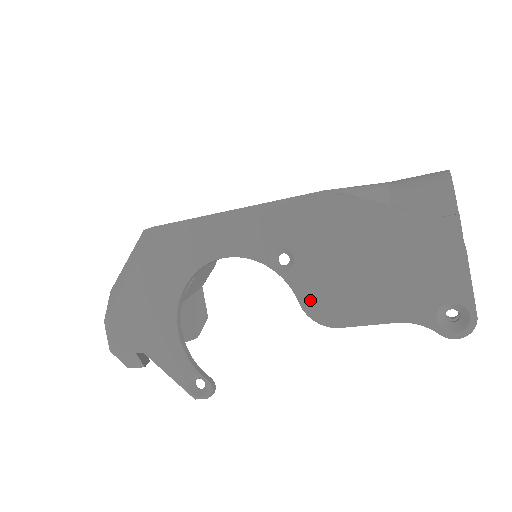
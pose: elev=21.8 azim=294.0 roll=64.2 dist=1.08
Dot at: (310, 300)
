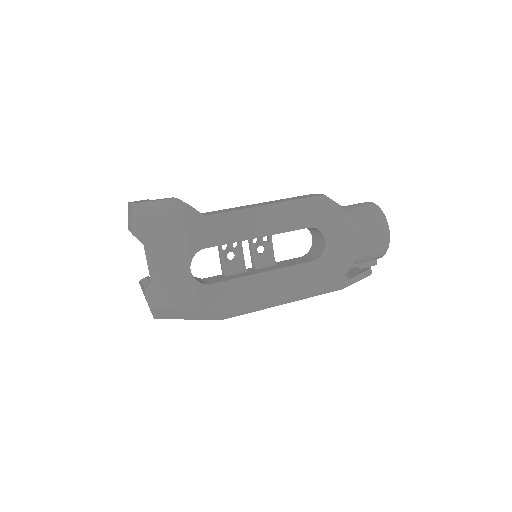
Dot at: occluded
